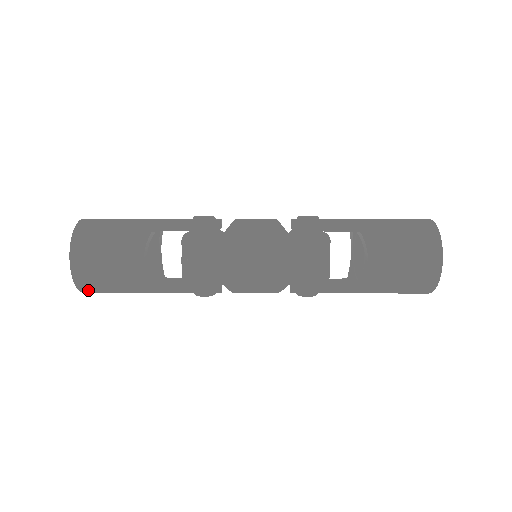
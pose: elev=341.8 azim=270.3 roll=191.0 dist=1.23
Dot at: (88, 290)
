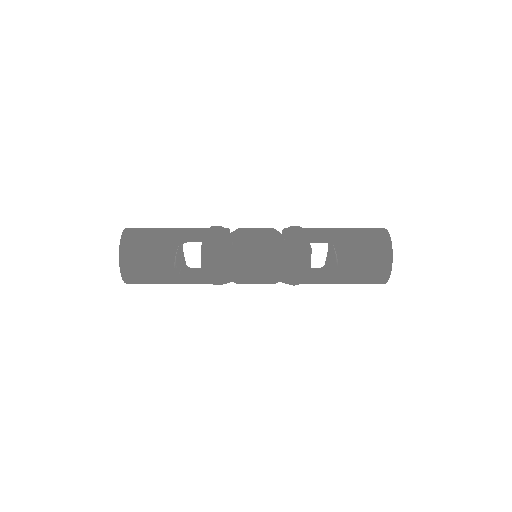
Dot at: (133, 283)
